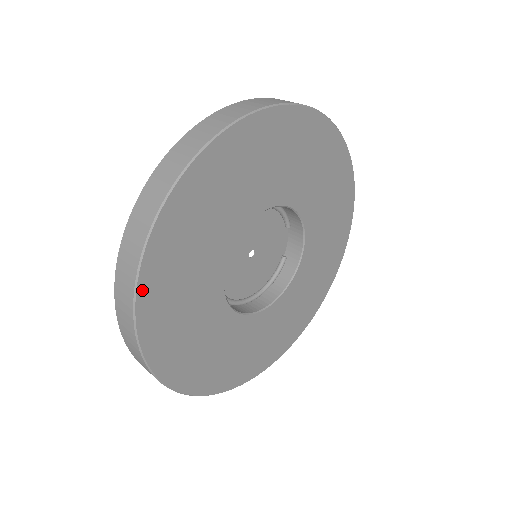
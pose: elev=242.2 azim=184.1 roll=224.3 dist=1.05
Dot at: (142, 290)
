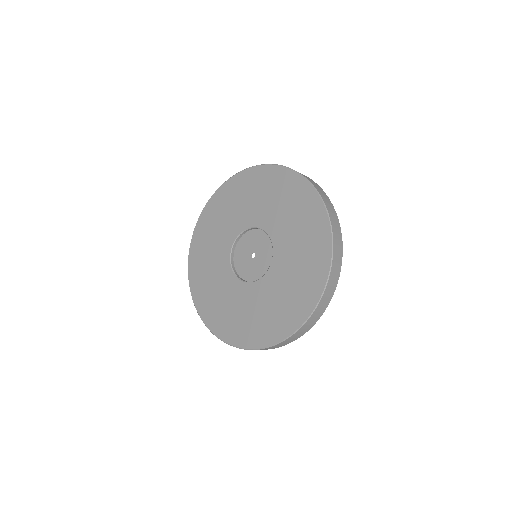
Dot at: occluded
